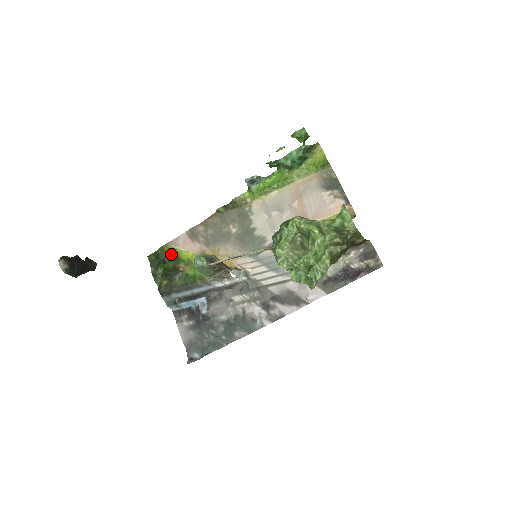
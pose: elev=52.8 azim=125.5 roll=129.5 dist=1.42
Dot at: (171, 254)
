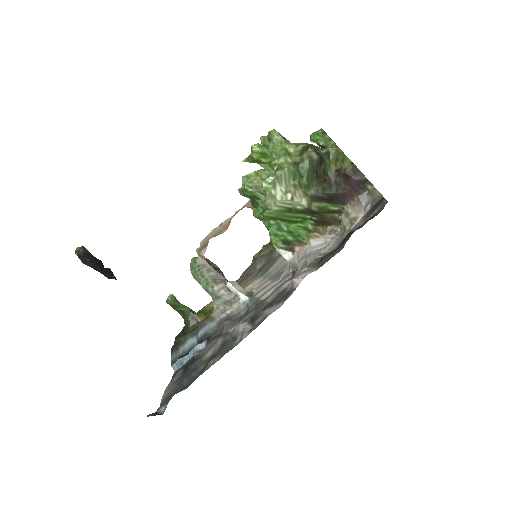
Dot at: (200, 312)
